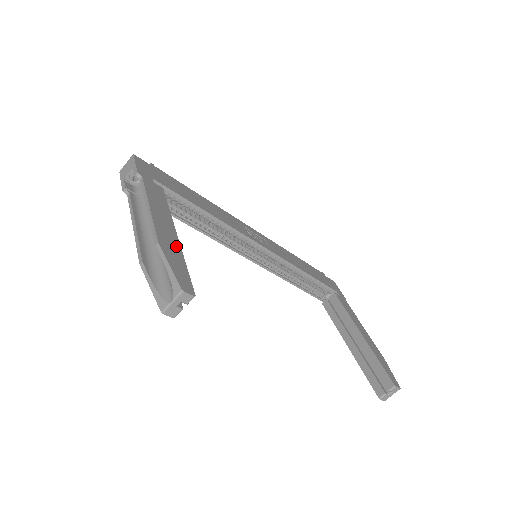
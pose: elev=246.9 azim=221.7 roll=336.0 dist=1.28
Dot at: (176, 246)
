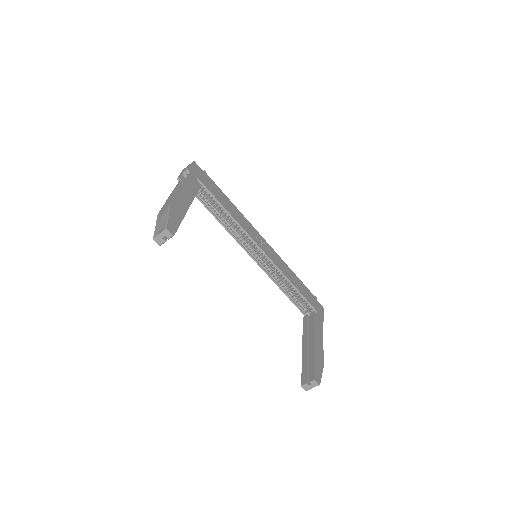
Dot at: (183, 212)
